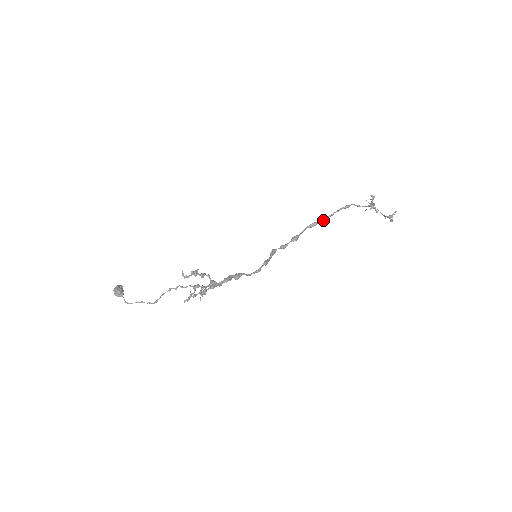
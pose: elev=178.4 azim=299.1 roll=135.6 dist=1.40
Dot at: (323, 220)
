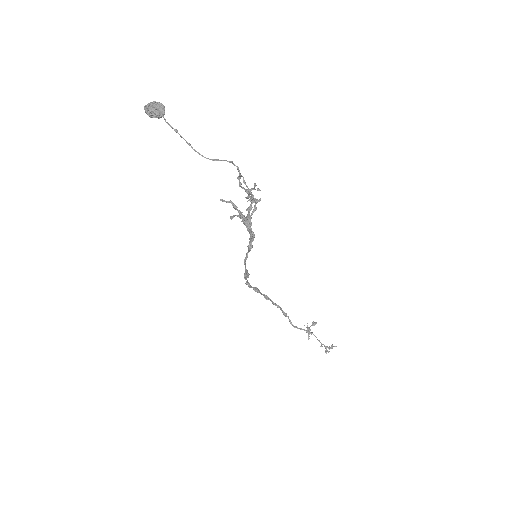
Dot at: (273, 302)
